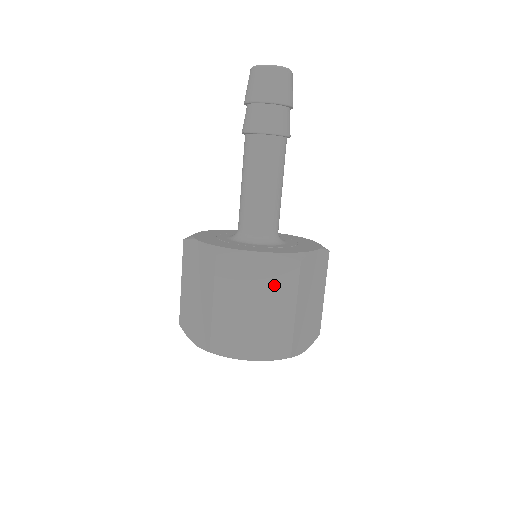
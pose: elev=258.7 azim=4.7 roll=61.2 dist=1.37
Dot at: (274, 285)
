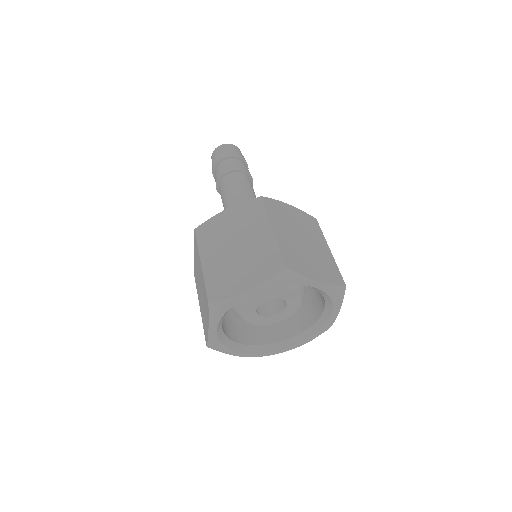
Dot at: (247, 223)
